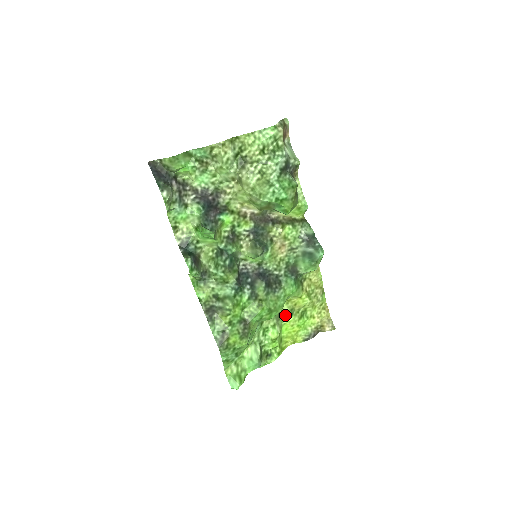
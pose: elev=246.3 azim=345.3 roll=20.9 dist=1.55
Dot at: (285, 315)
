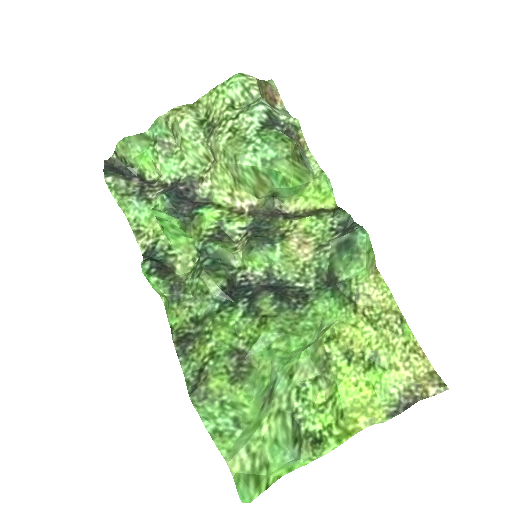
Dot at: (338, 365)
